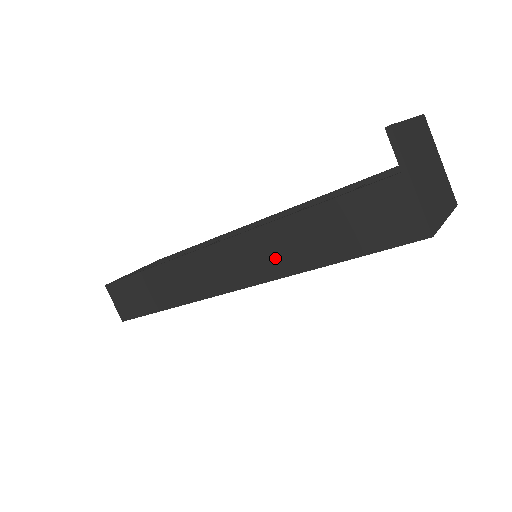
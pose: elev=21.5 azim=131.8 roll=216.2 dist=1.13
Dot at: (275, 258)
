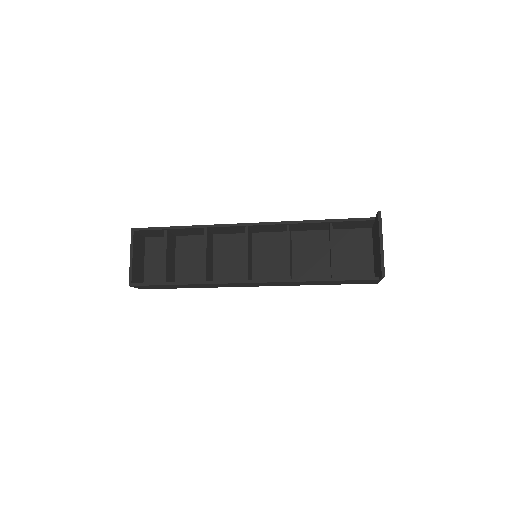
Dot at: (292, 284)
